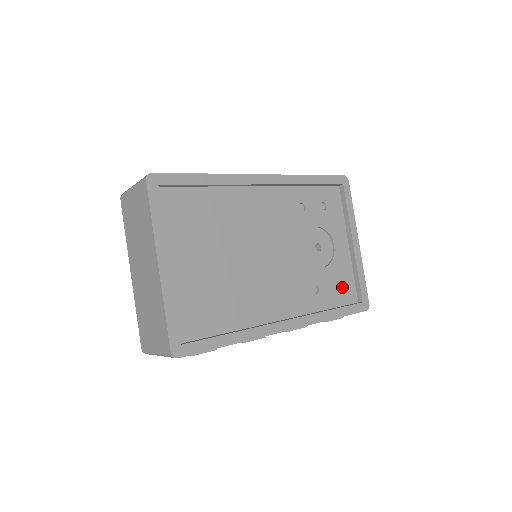
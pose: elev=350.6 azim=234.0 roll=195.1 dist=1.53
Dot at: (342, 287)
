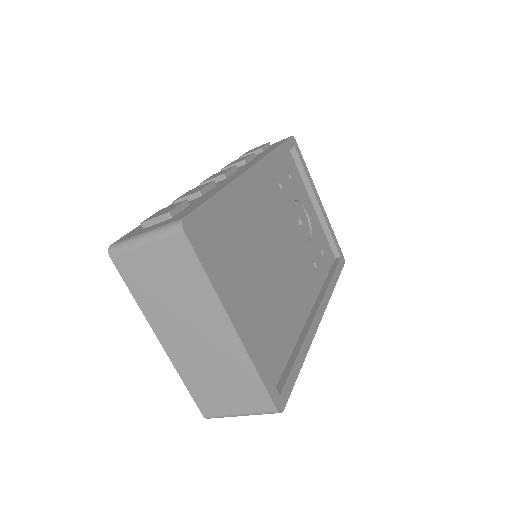
Dot at: (324, 251)
